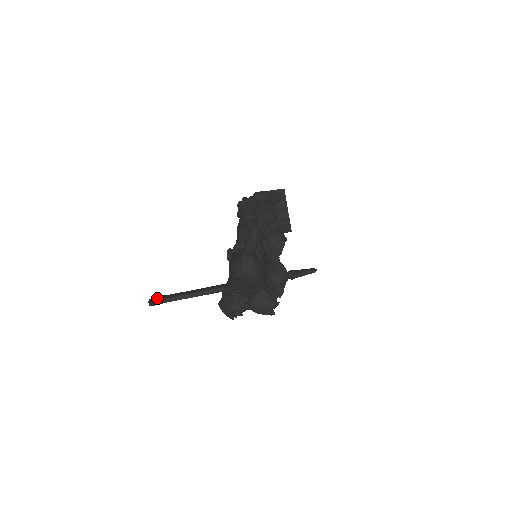
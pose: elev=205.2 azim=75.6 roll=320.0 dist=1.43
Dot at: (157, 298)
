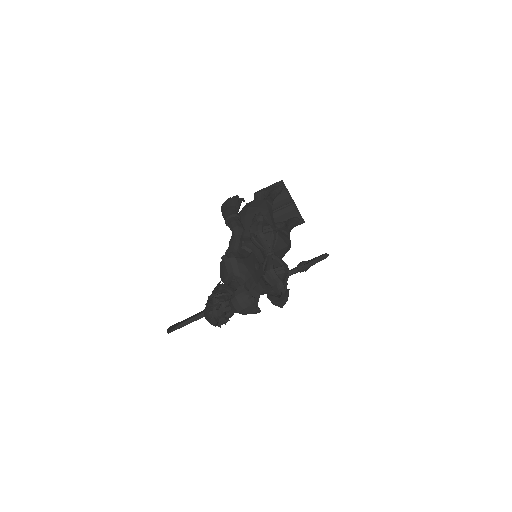
Dot at: (175, 324)
